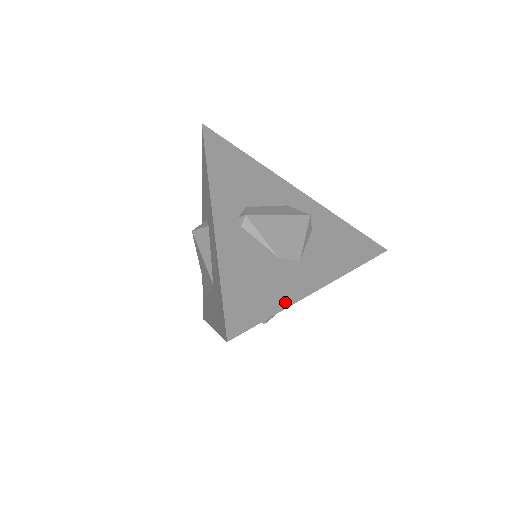
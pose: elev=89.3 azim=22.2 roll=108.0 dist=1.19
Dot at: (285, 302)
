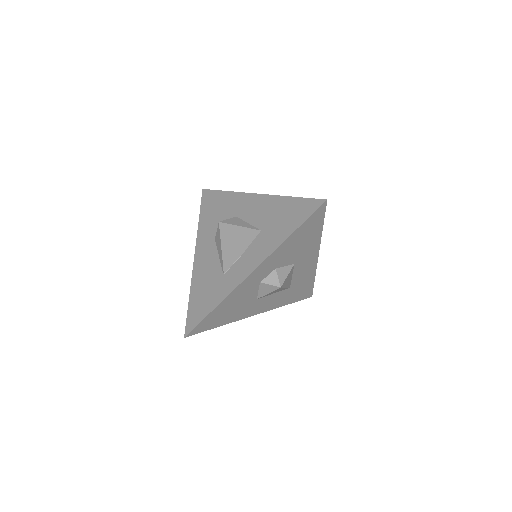
Dot at: occluded
